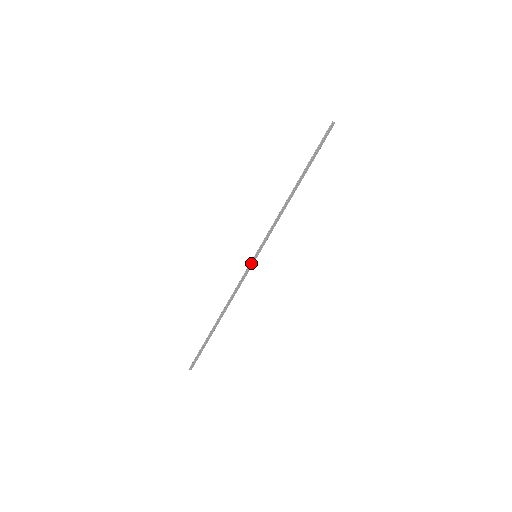
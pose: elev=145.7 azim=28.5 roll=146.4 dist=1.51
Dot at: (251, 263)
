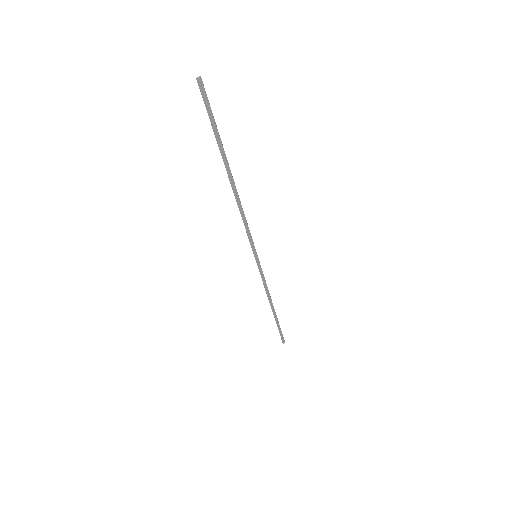
Dot at: occluded
